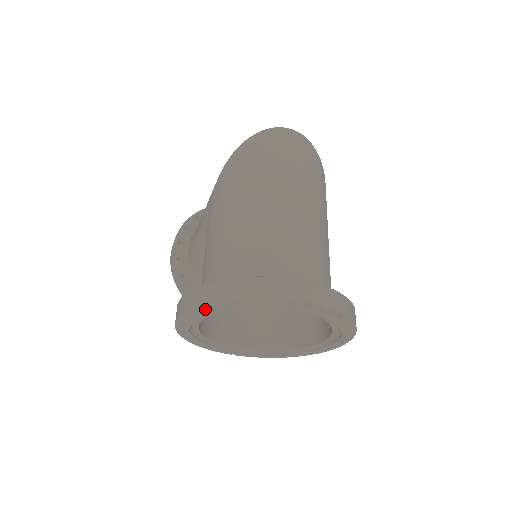
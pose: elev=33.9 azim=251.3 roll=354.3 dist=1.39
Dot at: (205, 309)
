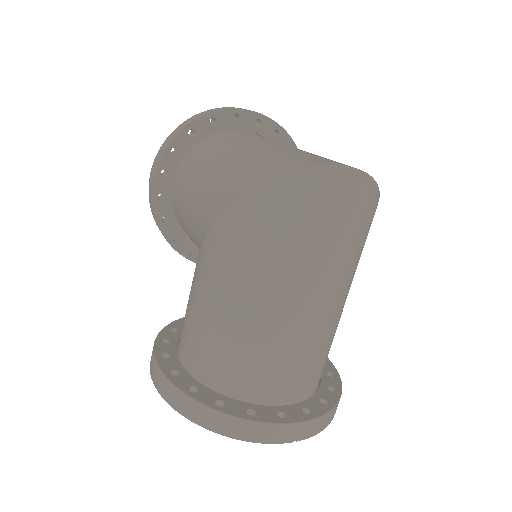
Dot at: occluded
